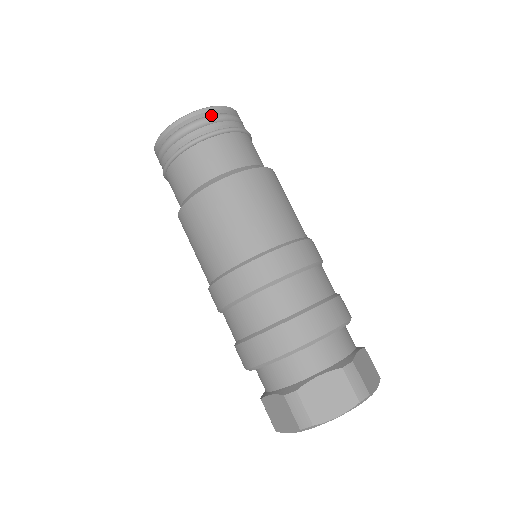
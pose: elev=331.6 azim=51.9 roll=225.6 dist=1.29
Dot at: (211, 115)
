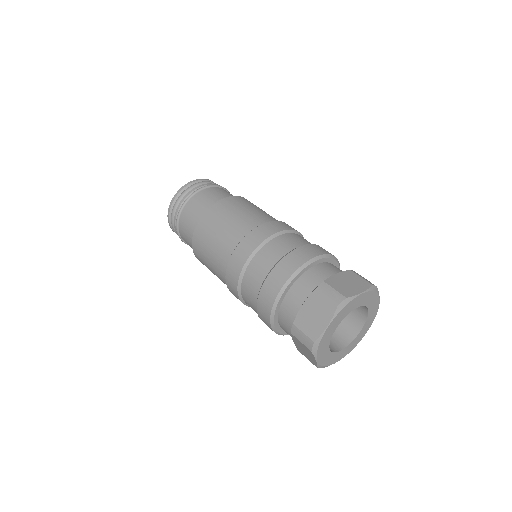
Dot at: (211, 182)
